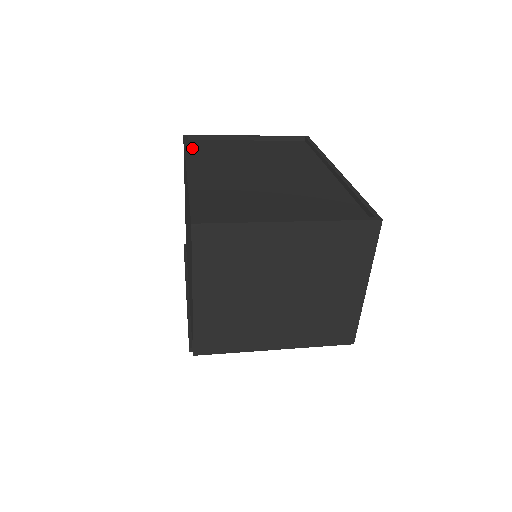
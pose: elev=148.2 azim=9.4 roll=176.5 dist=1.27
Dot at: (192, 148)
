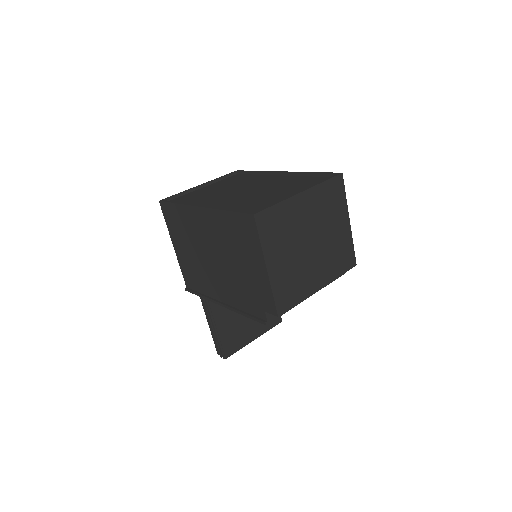
Dot at: occluded
